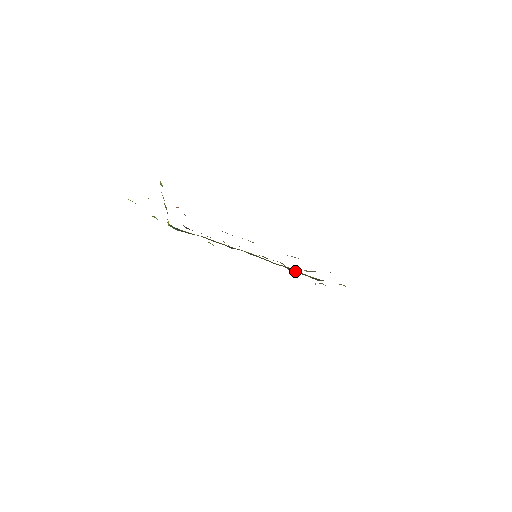
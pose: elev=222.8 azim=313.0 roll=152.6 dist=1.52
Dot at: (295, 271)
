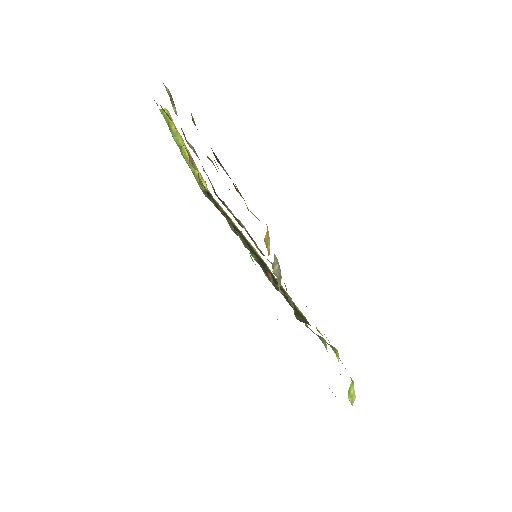
Dot at: (286, 296)
